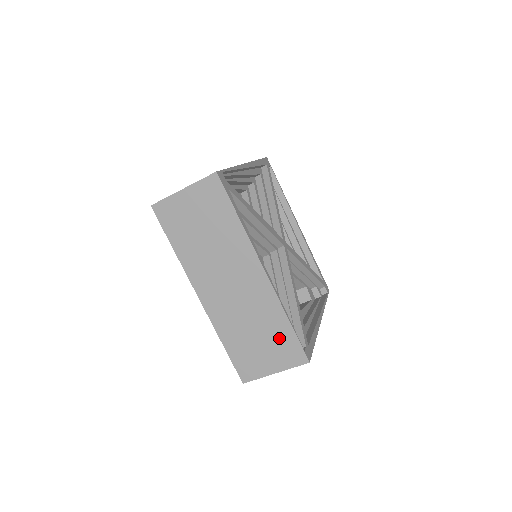
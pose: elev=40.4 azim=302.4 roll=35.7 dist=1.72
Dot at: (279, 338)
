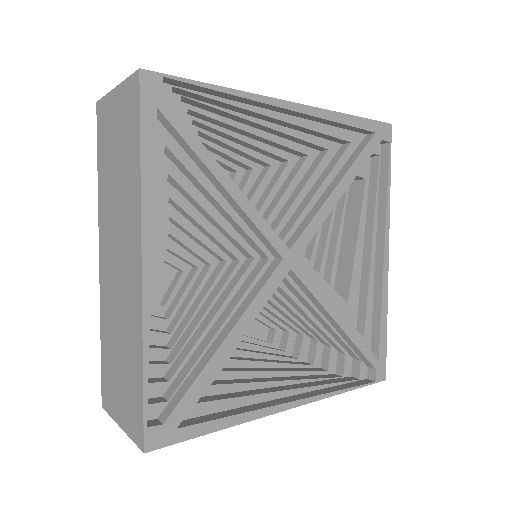
Dot at: occluded
